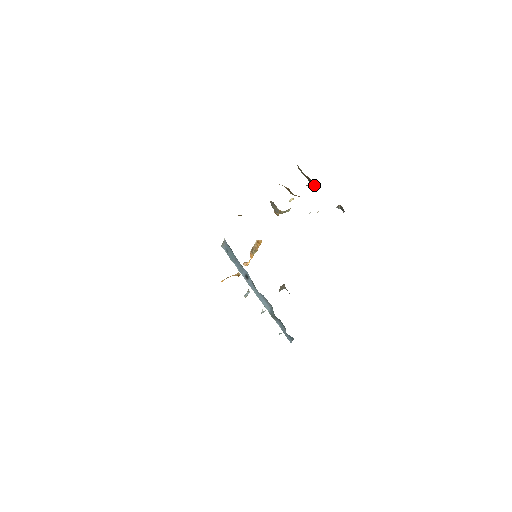
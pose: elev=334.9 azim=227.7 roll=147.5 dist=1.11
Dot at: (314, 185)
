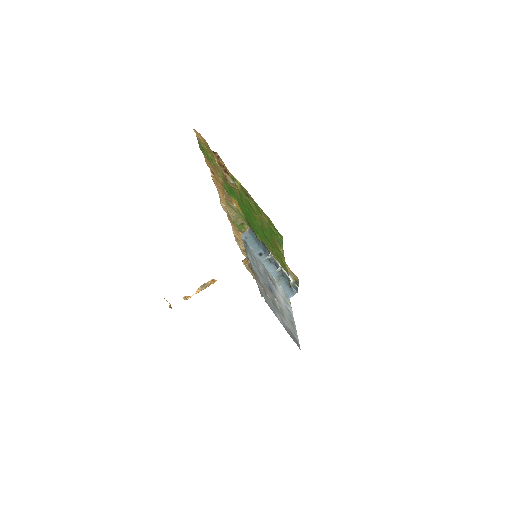
Dot at: occluded
